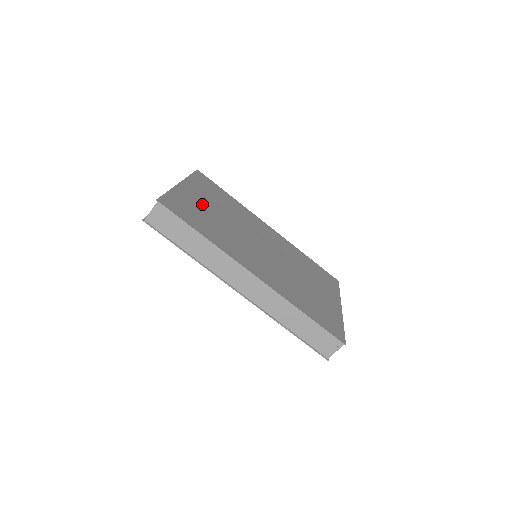
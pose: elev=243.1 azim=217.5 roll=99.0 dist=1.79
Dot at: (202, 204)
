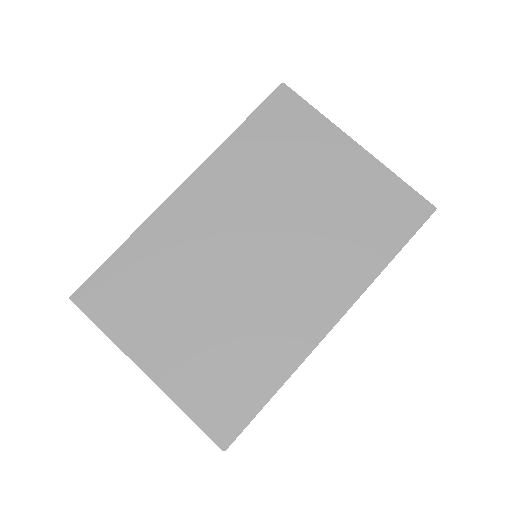
Dot at: (188, 348)
